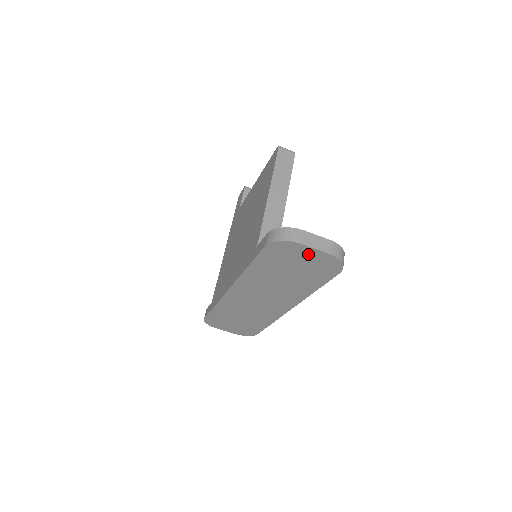
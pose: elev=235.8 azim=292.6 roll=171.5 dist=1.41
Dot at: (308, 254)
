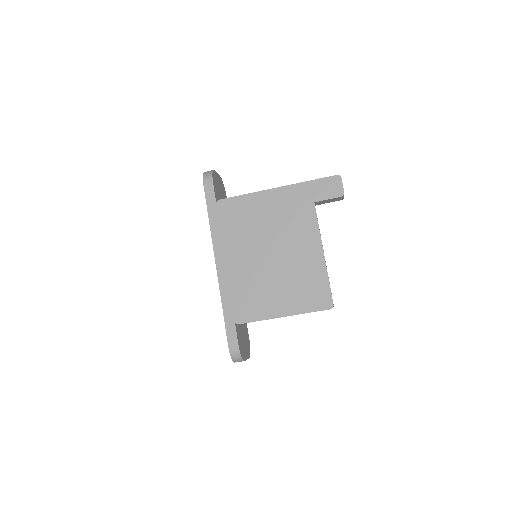
Dot at: occluded
